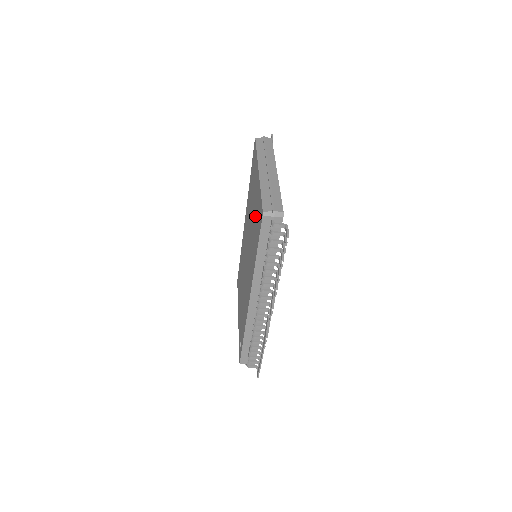
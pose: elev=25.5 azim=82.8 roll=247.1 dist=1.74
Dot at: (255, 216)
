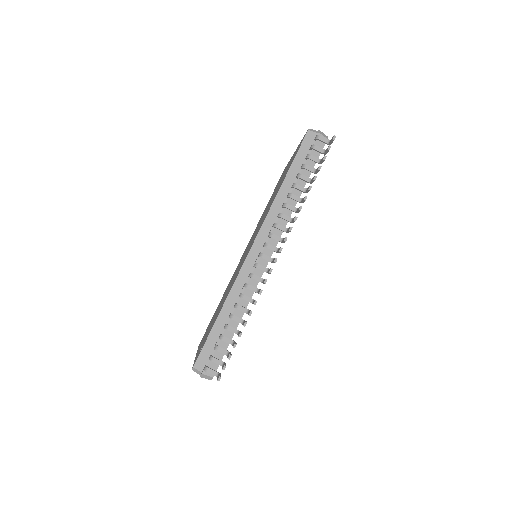
Dot at: (282, 178)
